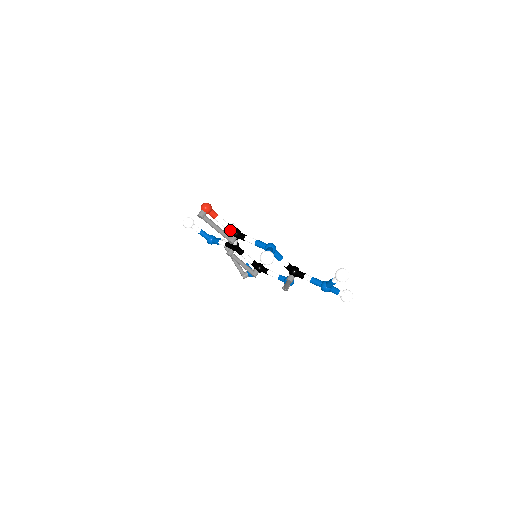
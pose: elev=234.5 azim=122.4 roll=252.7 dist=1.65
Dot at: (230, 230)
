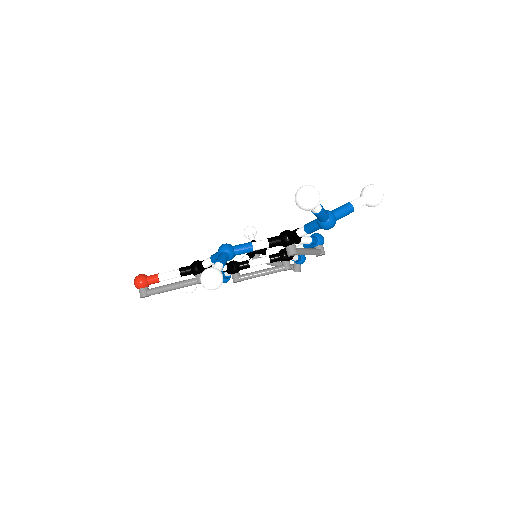
Dot at: (186, 273)
